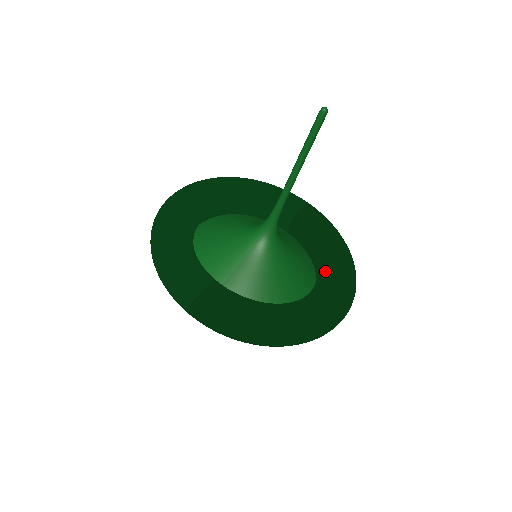
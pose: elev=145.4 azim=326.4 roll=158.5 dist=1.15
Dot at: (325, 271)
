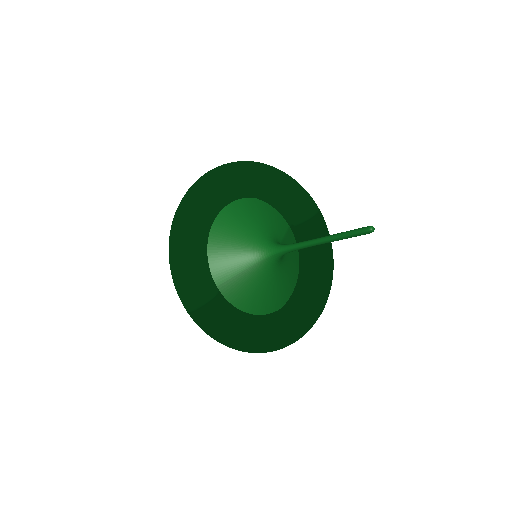
Dot at: (307, 288)
